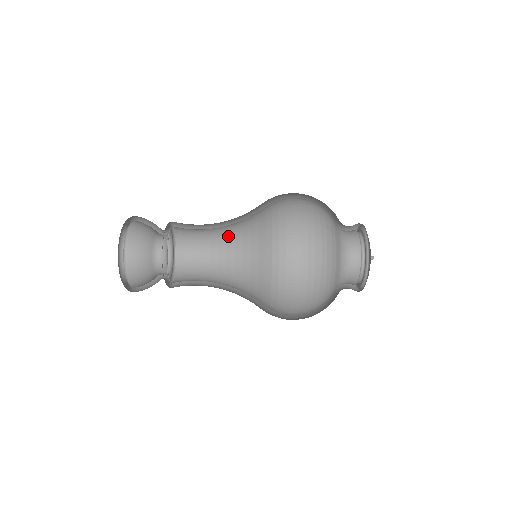
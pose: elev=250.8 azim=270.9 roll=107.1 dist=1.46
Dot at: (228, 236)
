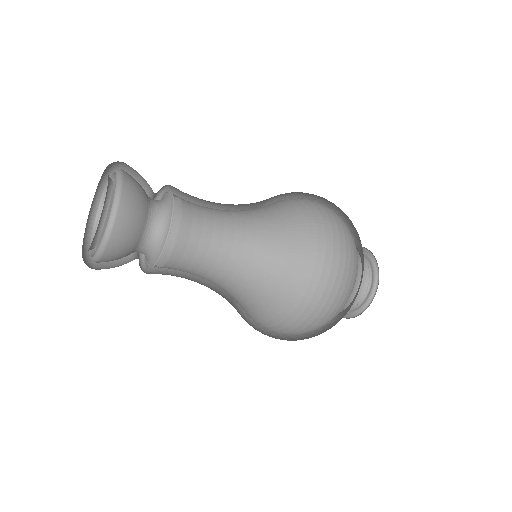
Dot at: (231, 279)
